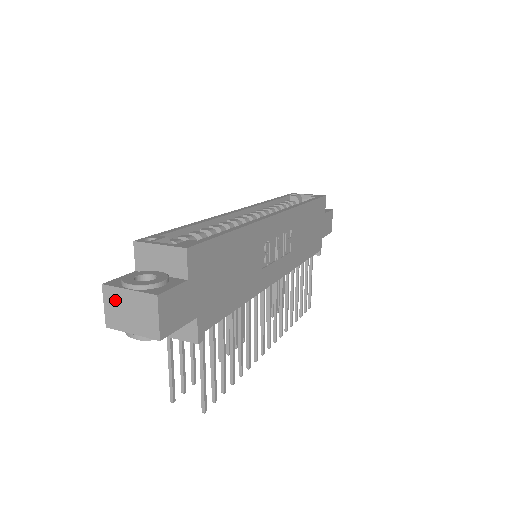
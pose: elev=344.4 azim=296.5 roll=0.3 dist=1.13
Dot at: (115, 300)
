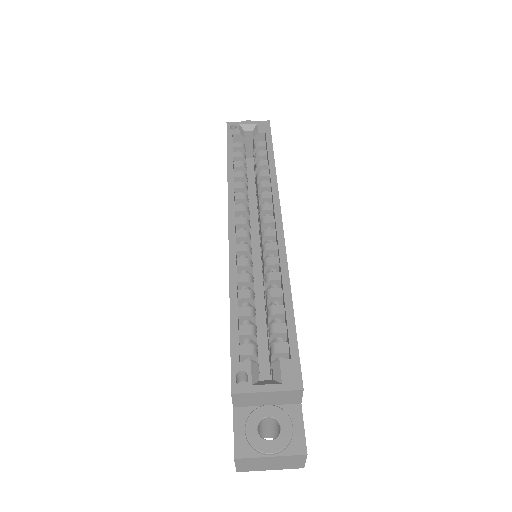
Dot at: (251, 462)
